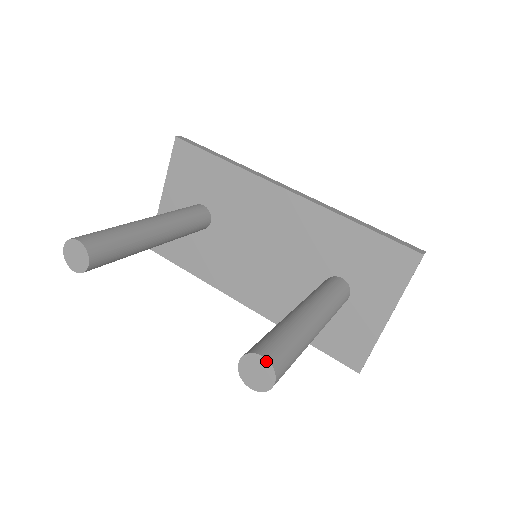
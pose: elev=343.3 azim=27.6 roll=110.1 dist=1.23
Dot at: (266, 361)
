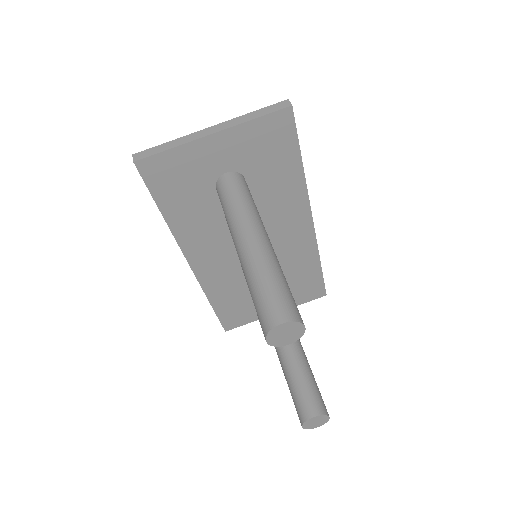
Dot at: (328, 419)
